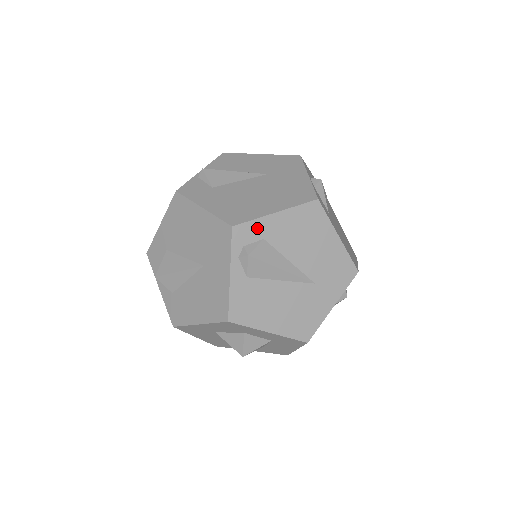
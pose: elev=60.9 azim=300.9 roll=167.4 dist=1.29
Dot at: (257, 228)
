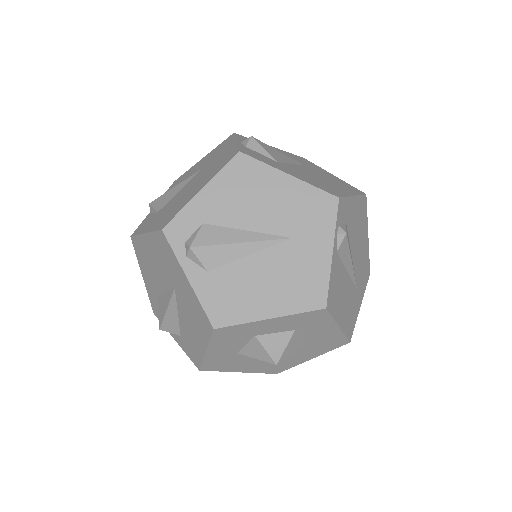
Dot at: (189, 217)
